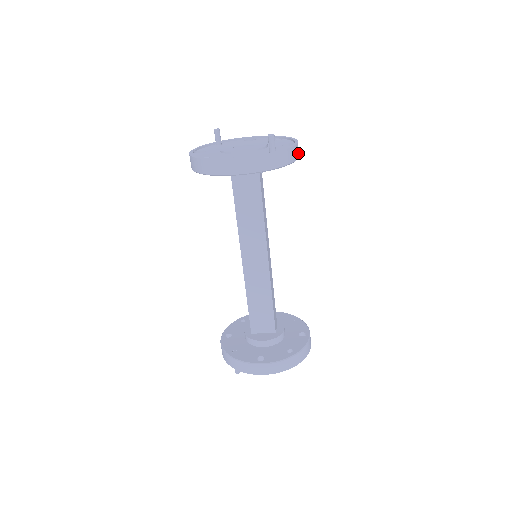
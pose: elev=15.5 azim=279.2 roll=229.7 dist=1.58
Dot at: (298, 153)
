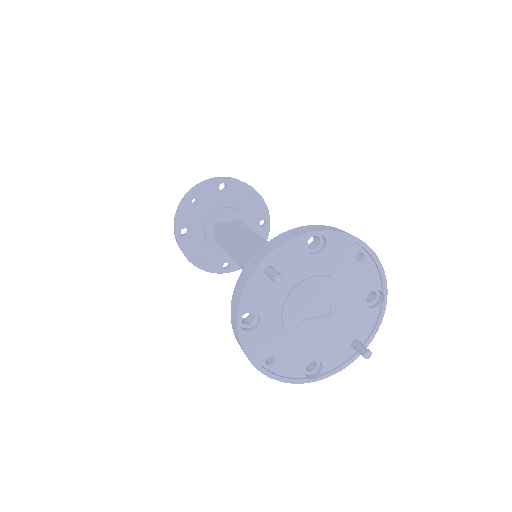
Dot at: (378, 297)
